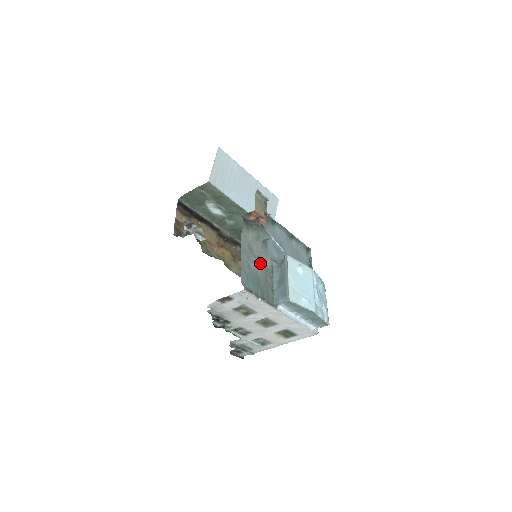
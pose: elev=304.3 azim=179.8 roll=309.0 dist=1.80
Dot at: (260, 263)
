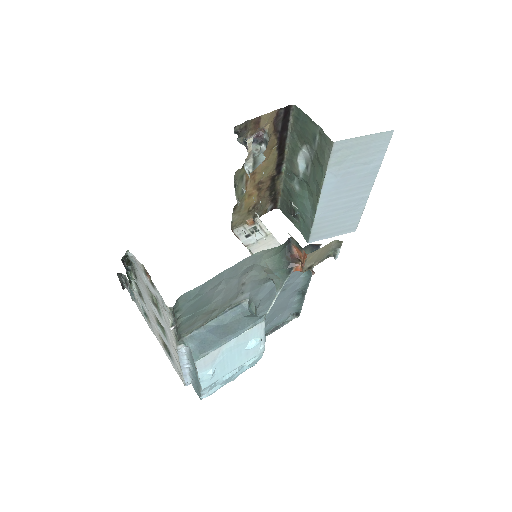
Dot at: (234, 291)
